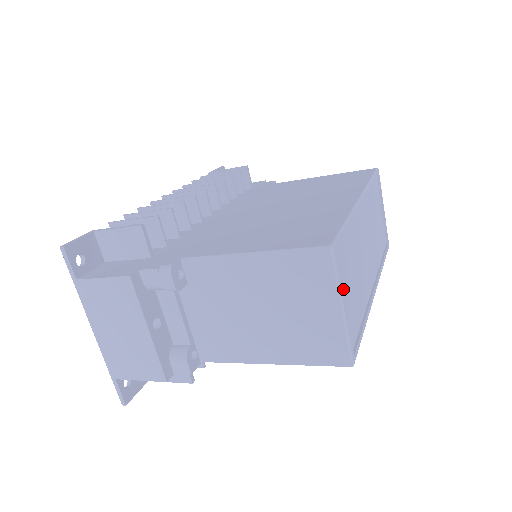
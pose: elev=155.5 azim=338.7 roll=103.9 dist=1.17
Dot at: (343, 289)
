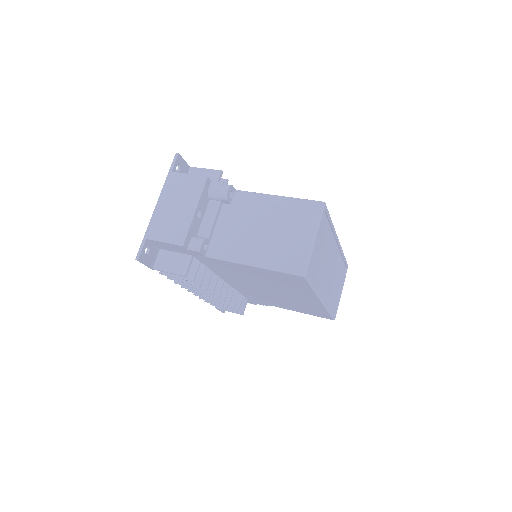
Dot at: (318, 237)
